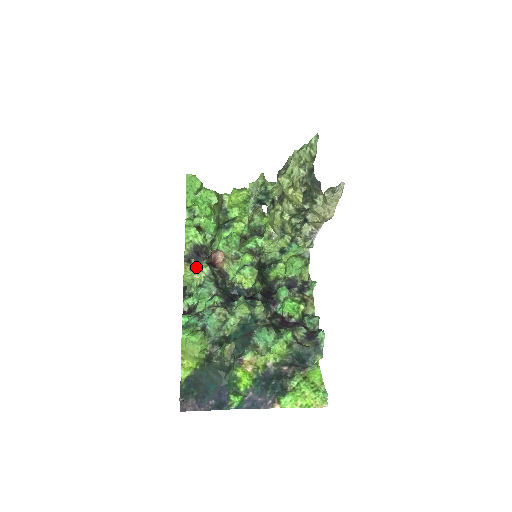
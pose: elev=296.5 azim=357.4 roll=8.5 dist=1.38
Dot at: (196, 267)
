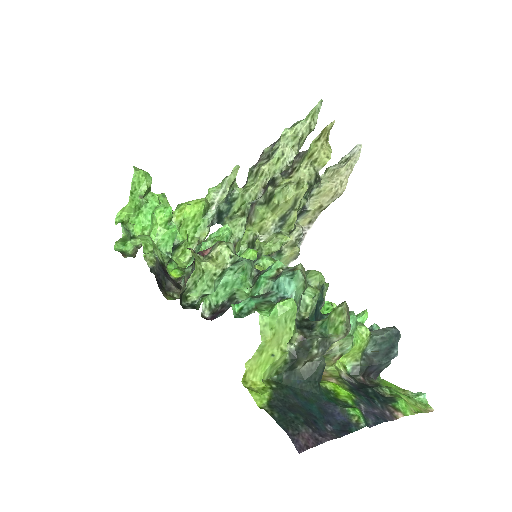
Dot at: (202, 256)
